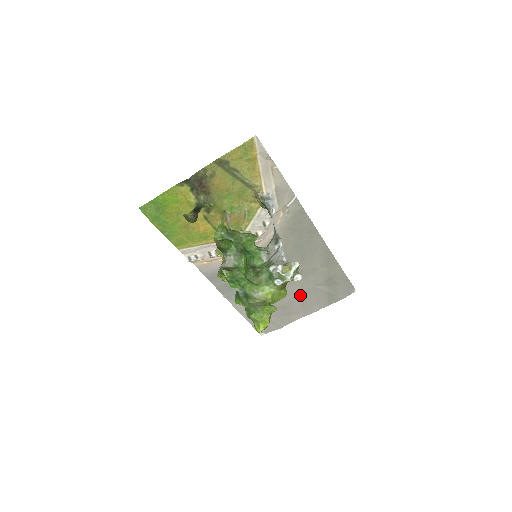
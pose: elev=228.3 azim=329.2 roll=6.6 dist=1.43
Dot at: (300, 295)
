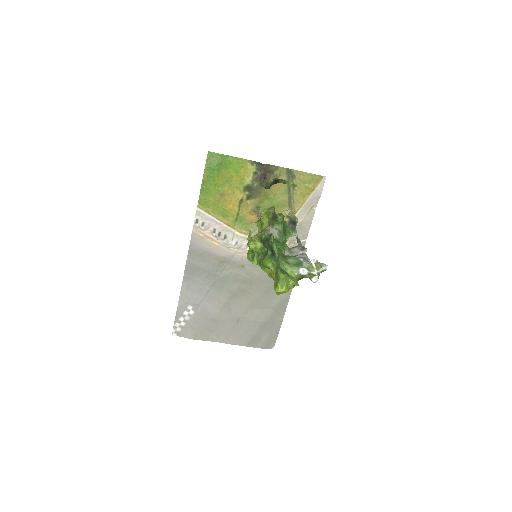
Dot at: (236, 320)
